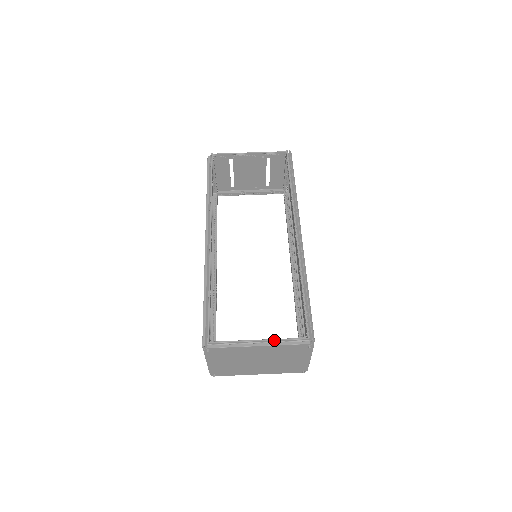
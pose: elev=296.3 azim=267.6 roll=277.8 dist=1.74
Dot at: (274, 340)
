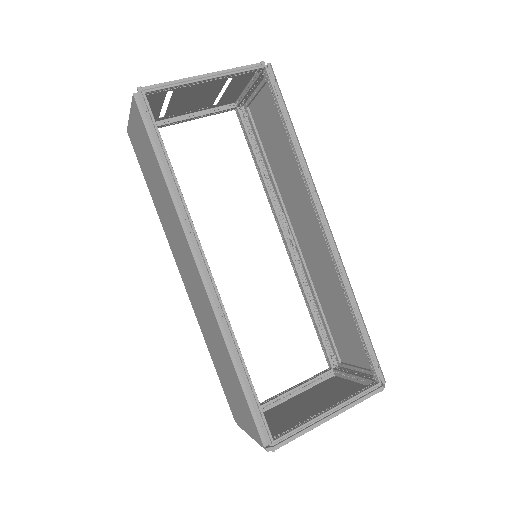
Dot at: (346, 403)
